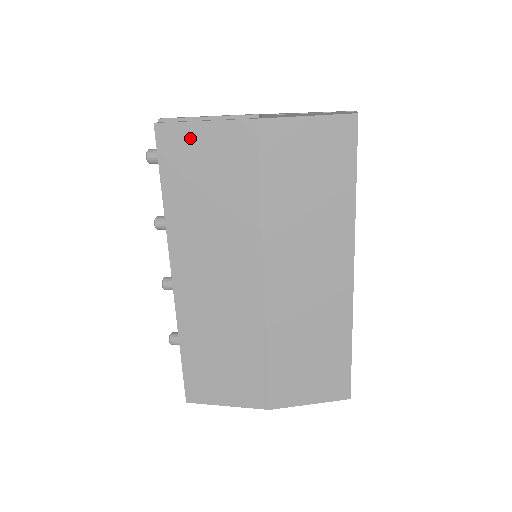
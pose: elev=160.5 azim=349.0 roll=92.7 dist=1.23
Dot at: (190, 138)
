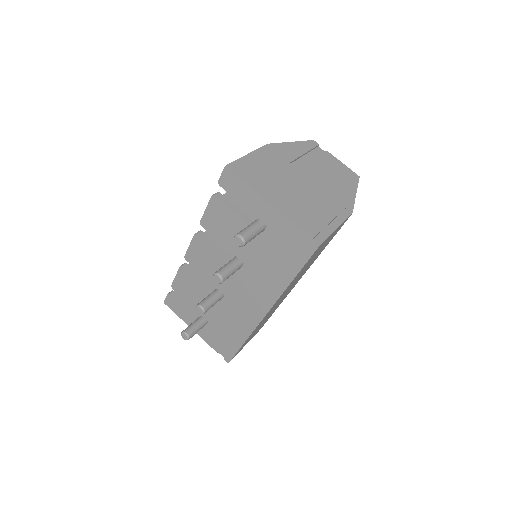
Dot at: occluded
